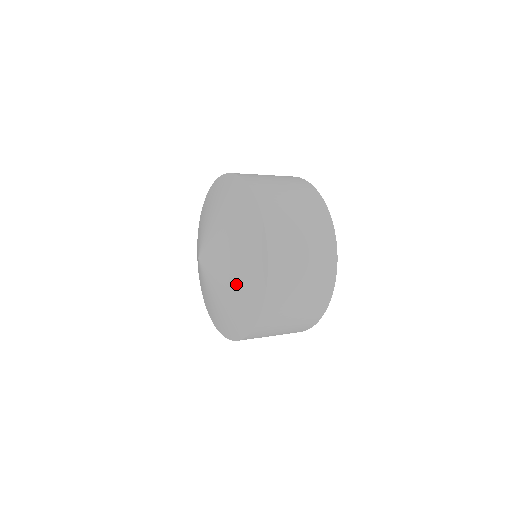
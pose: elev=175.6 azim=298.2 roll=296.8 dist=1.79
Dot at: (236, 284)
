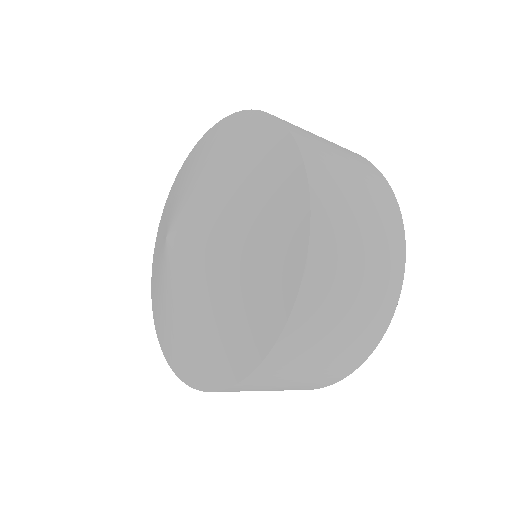
Dot at: (232, 287)
